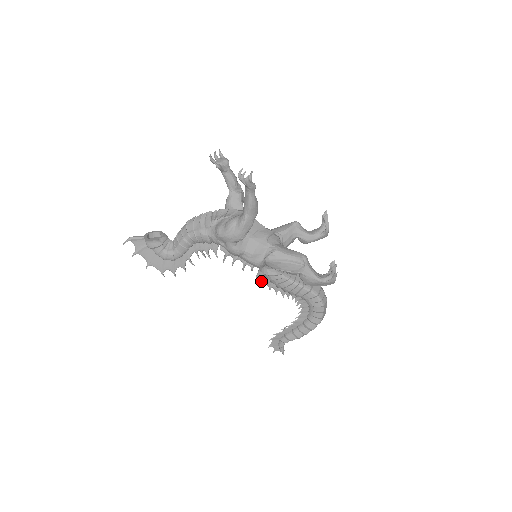
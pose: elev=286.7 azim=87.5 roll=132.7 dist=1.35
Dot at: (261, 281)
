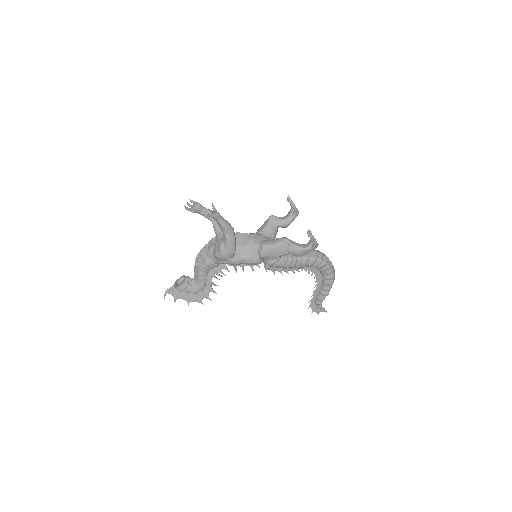
Dot at: occluded
